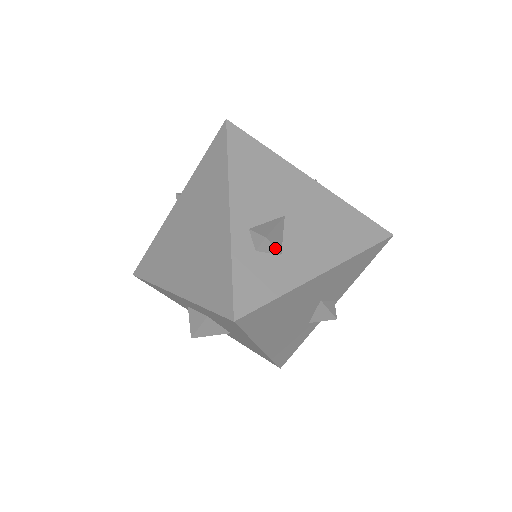
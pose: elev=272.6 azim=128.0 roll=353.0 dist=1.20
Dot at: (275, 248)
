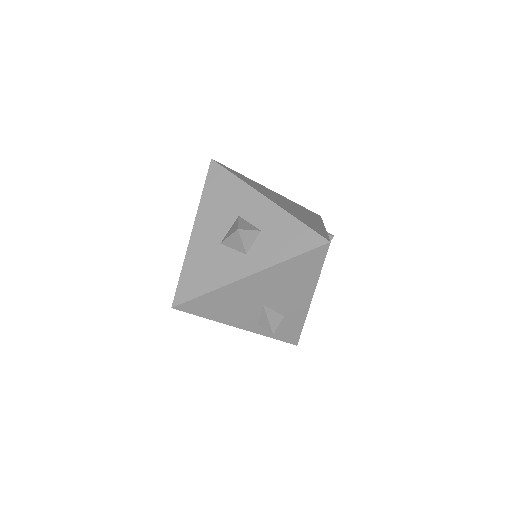
Dot at: (279, 323)
